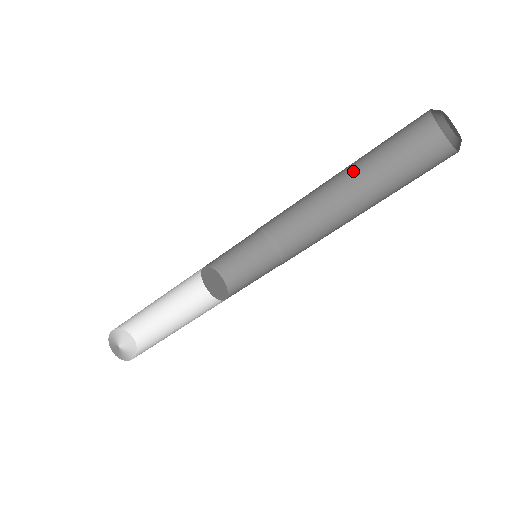
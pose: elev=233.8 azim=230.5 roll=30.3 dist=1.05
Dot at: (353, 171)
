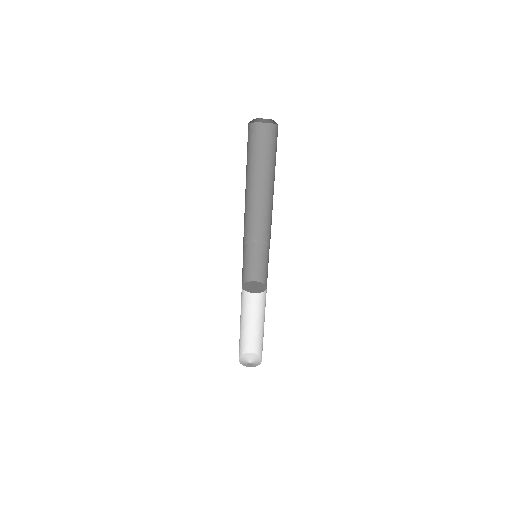
Dot at: (266, 178)
